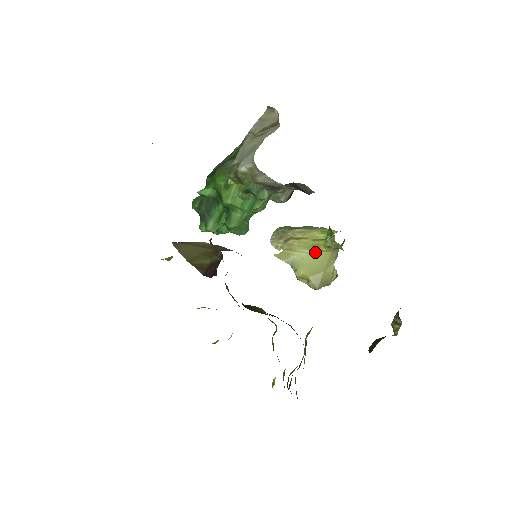
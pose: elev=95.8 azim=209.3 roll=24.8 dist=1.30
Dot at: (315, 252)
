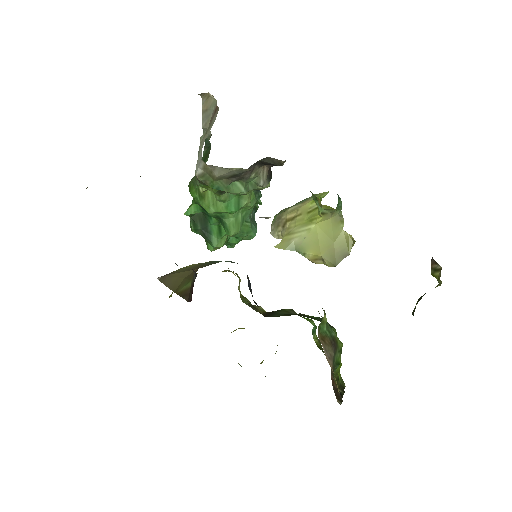
Dot at: (313, 225)
